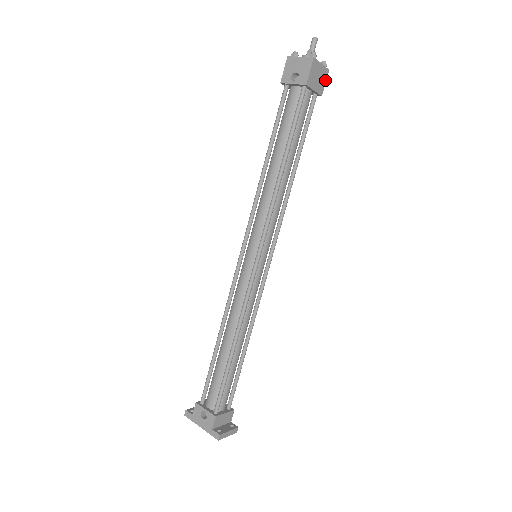
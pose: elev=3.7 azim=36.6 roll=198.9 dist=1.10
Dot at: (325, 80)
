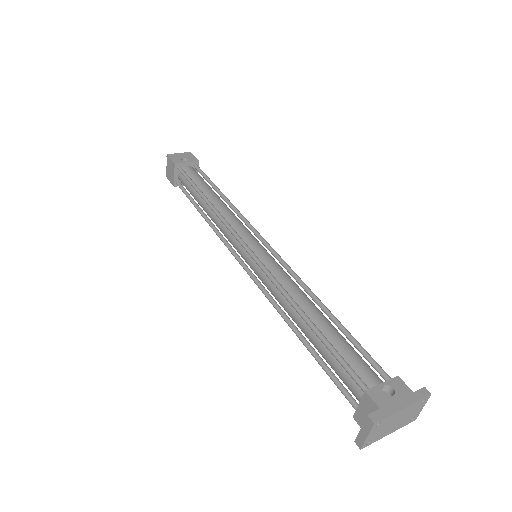
Dot at: occluded
